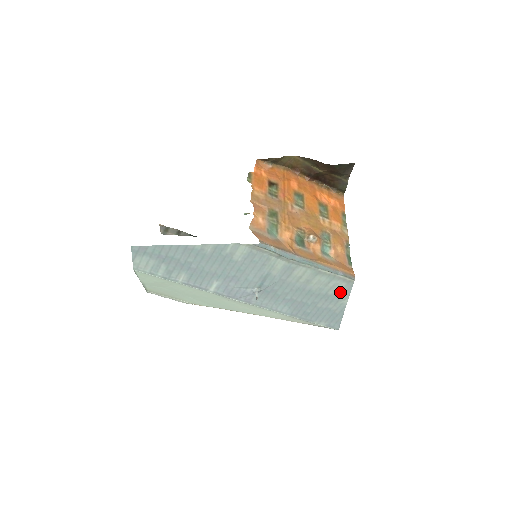
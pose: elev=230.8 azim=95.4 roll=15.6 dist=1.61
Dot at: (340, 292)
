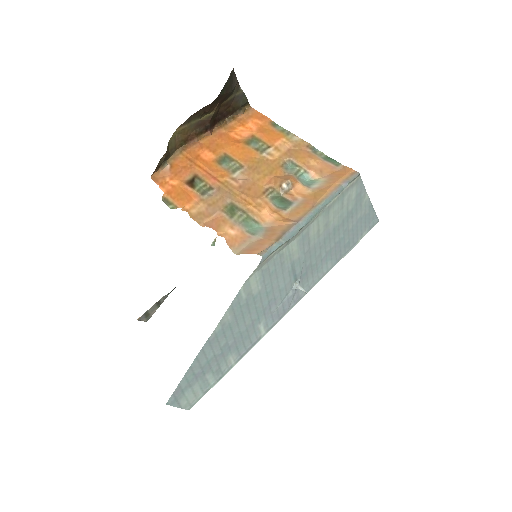
Dot at: (356, 197)
